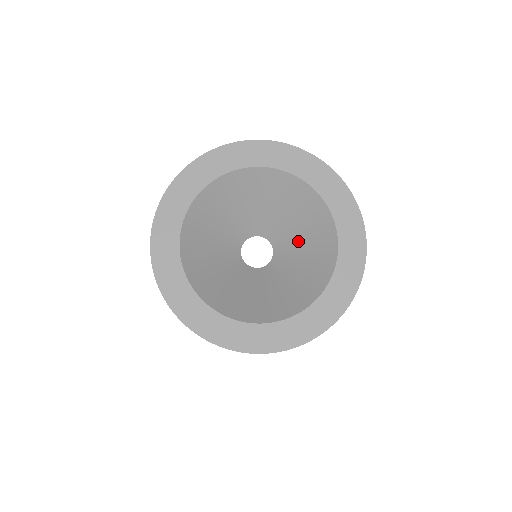
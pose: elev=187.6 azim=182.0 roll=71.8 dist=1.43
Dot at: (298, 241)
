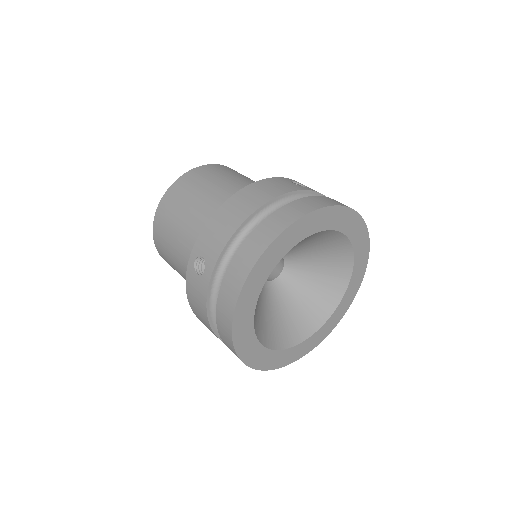
Dot at: (303, 246)
